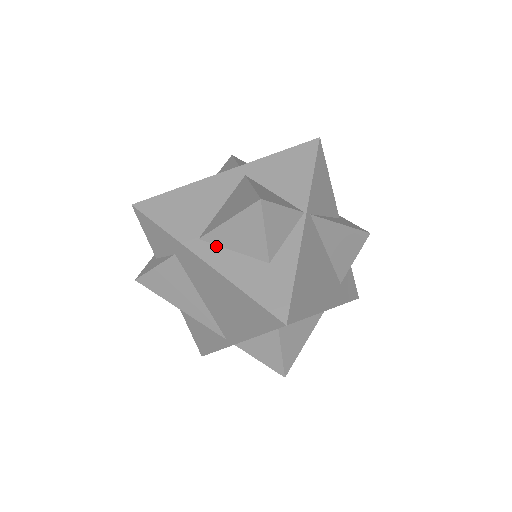
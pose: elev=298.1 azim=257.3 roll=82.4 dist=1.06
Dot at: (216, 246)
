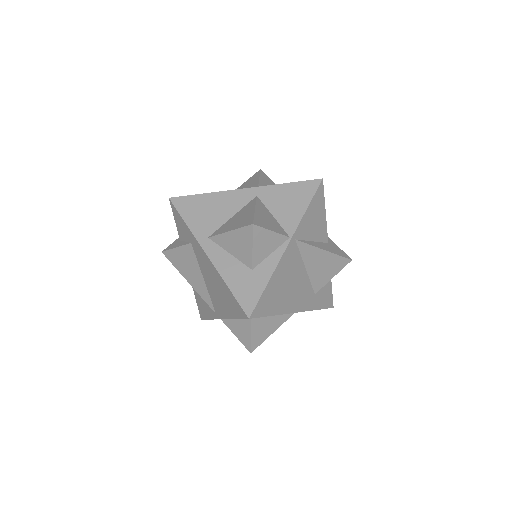
Dot at: (219, 246)
